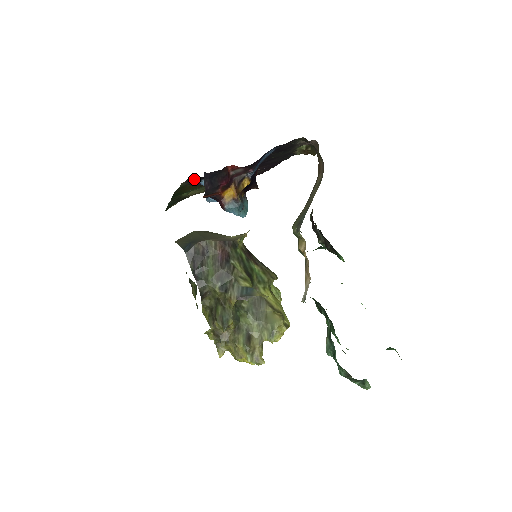
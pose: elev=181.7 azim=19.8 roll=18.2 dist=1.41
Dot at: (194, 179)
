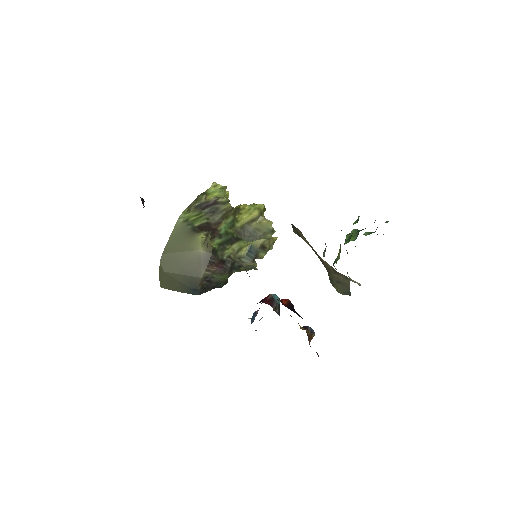
Dot at: occluded
